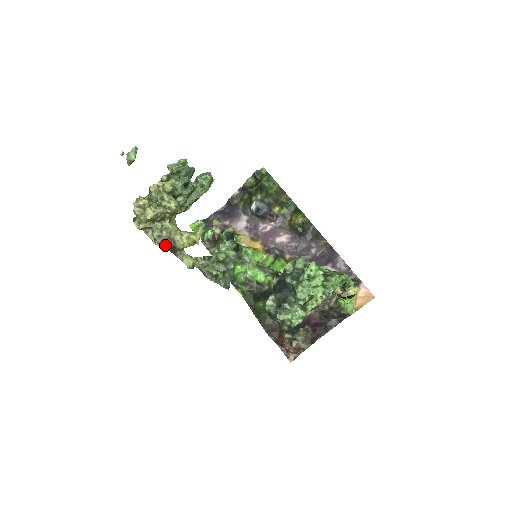
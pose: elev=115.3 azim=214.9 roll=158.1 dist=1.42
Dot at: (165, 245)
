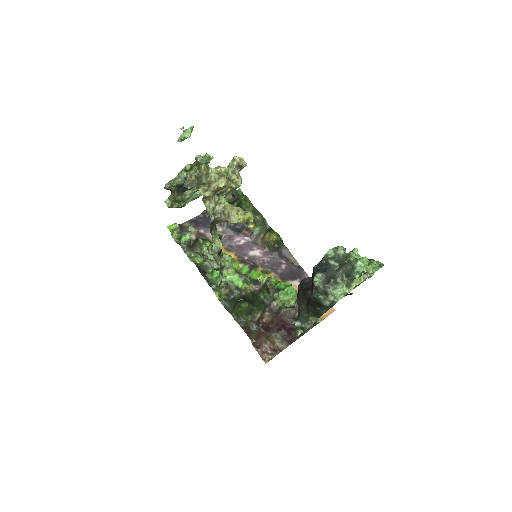
Dot at: (215, 219)
